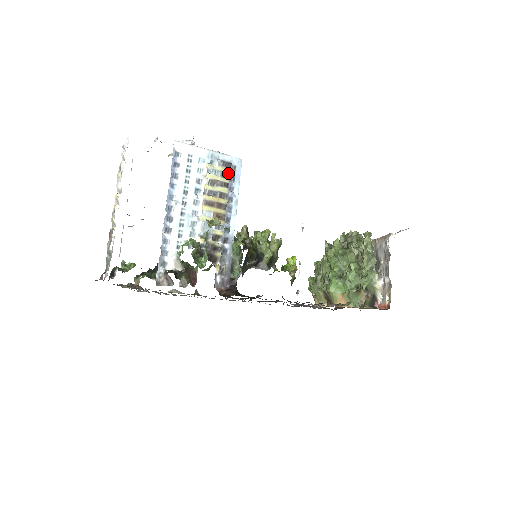
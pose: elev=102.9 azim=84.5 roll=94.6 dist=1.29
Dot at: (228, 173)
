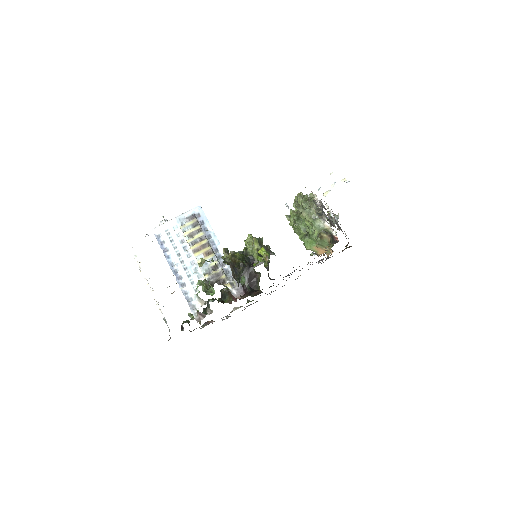
Dot at: (196, 222)
